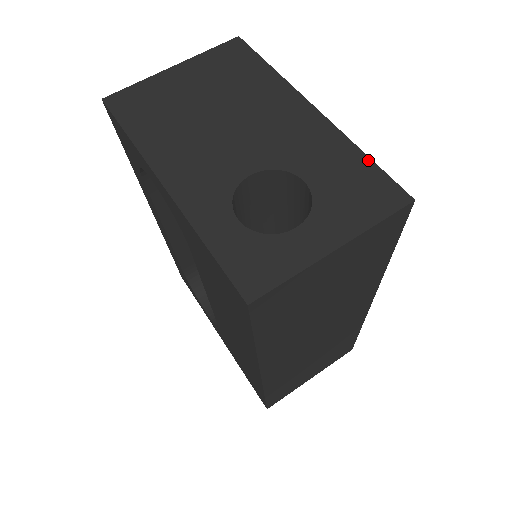
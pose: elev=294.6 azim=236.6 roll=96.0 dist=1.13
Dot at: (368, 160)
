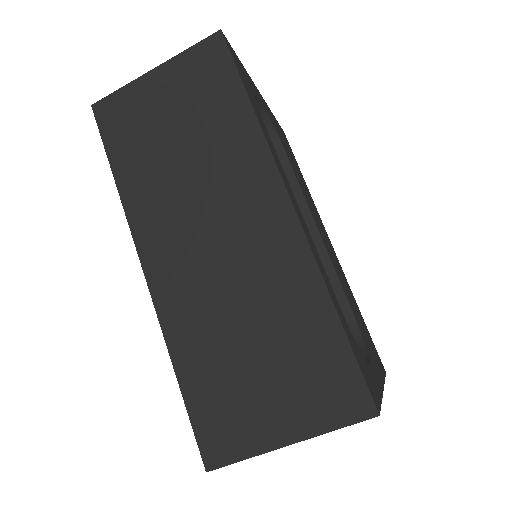
Dot at: occluded
